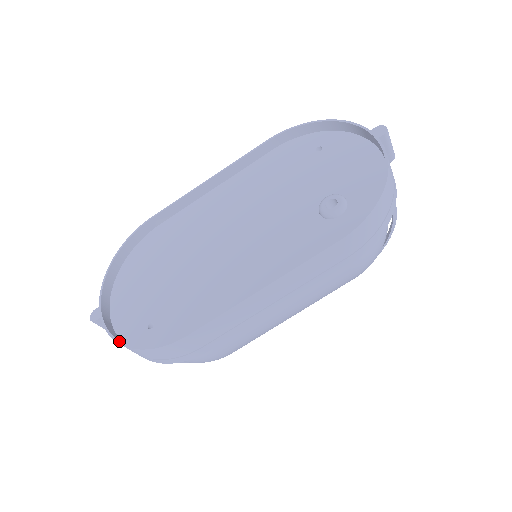
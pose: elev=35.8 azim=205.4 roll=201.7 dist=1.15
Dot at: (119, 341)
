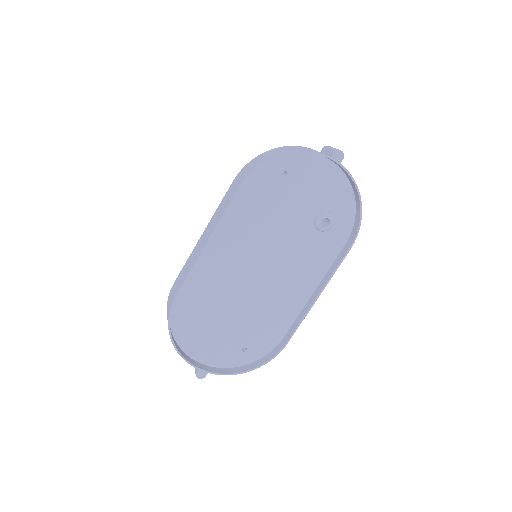
Dot at: (240, 373)
